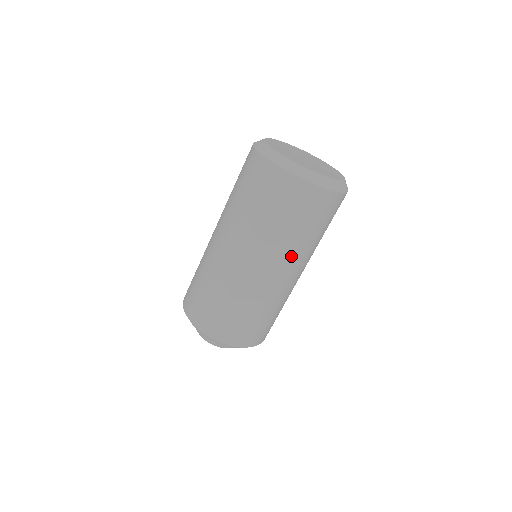
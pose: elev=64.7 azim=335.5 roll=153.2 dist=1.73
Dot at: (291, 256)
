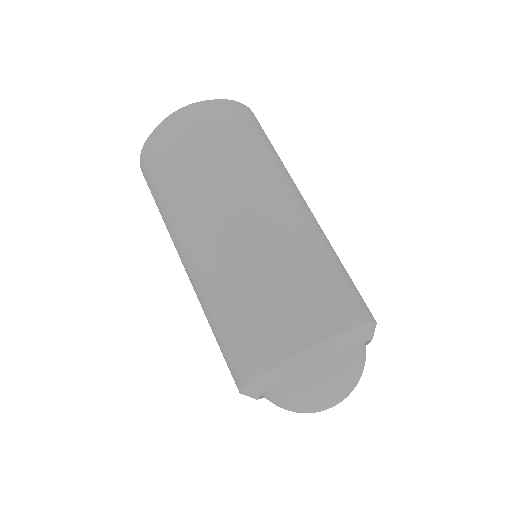
Dot at: (269, 175)
